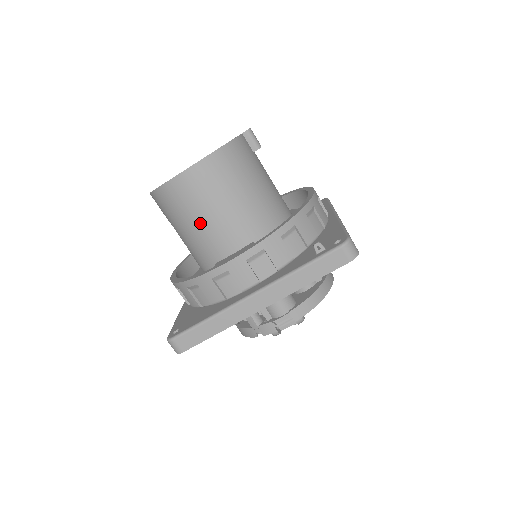
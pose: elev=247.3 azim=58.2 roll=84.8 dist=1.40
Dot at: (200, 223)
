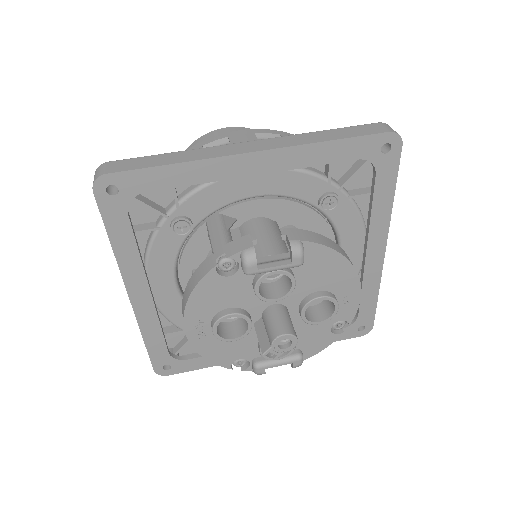
Dot at: occluded
